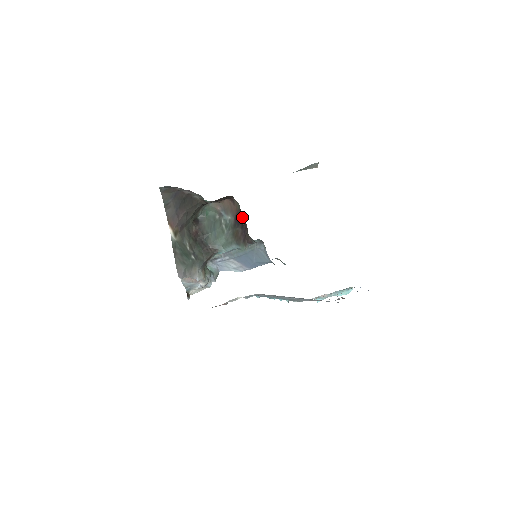
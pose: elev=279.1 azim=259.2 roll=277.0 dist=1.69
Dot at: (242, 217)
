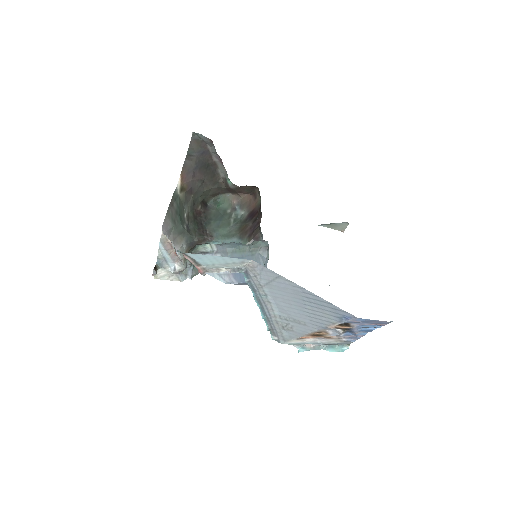
Dot at: (260, 210)
